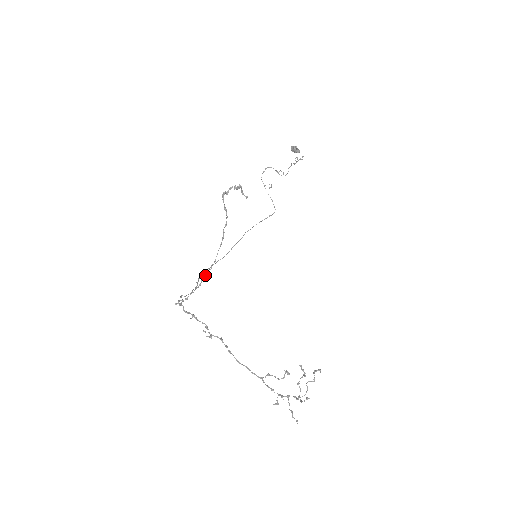
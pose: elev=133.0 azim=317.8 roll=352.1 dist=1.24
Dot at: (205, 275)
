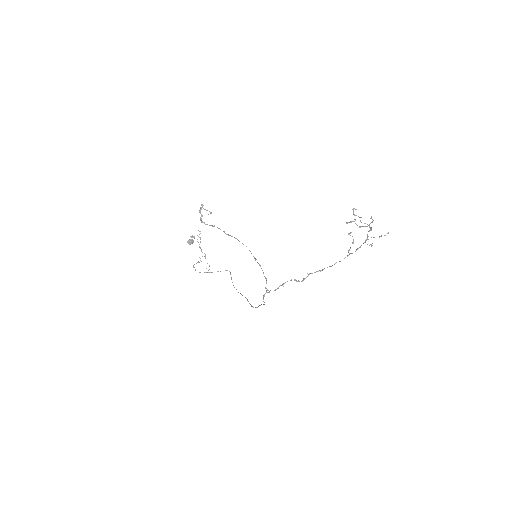
Dot at: occluded
